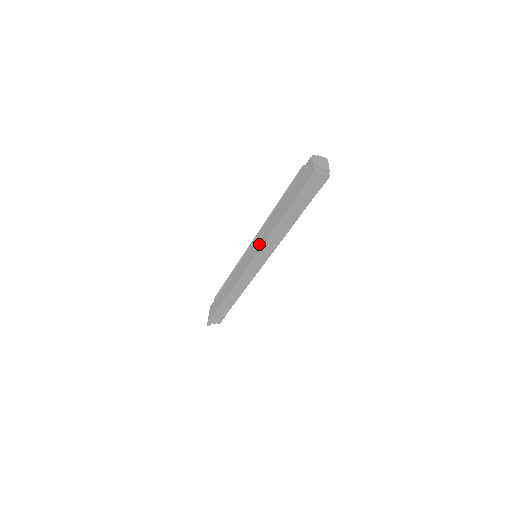
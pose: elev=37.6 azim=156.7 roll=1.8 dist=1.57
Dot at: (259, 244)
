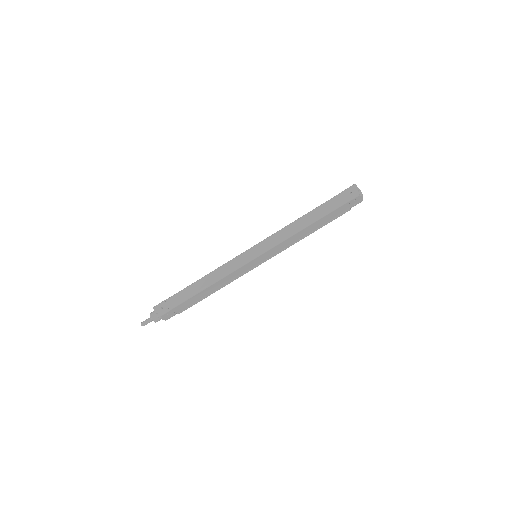
Dot at: occluded
